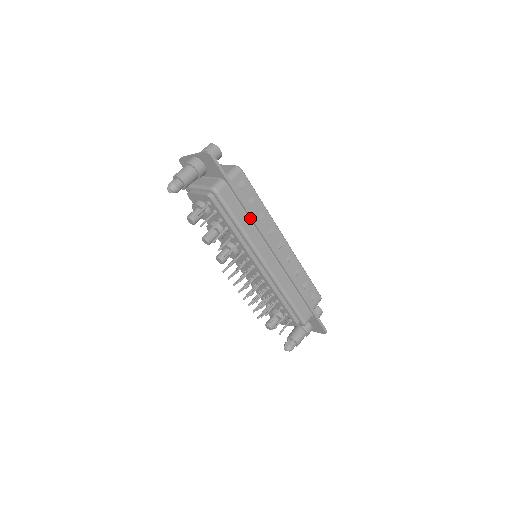
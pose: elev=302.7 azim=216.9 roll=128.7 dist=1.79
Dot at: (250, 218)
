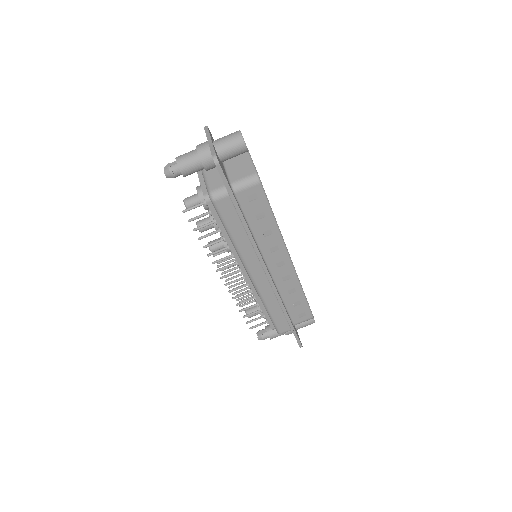
Dot at: (248, 235)
